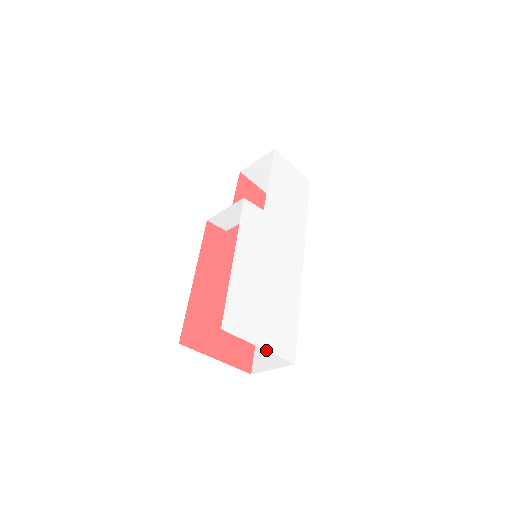
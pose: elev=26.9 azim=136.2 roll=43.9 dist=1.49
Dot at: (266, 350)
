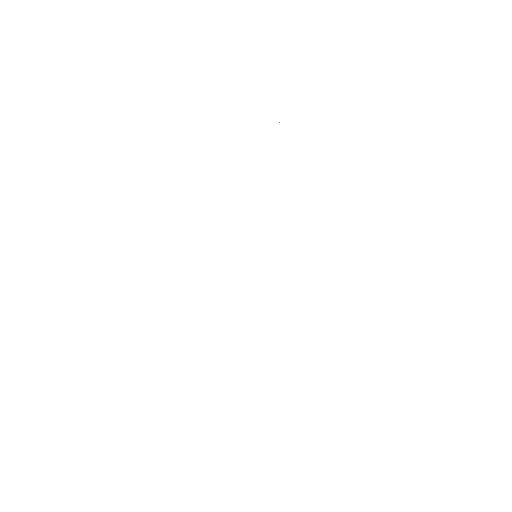
Dot at: occluded
